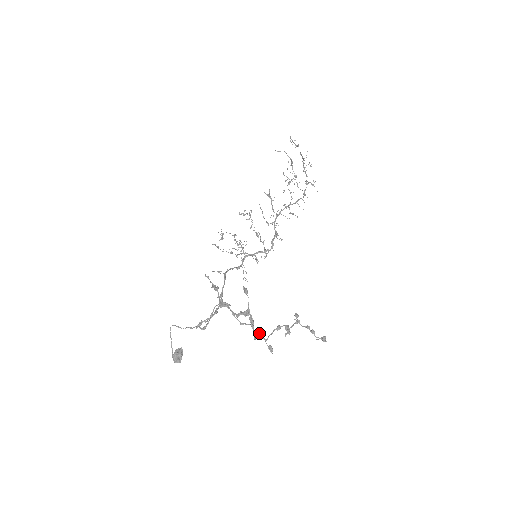
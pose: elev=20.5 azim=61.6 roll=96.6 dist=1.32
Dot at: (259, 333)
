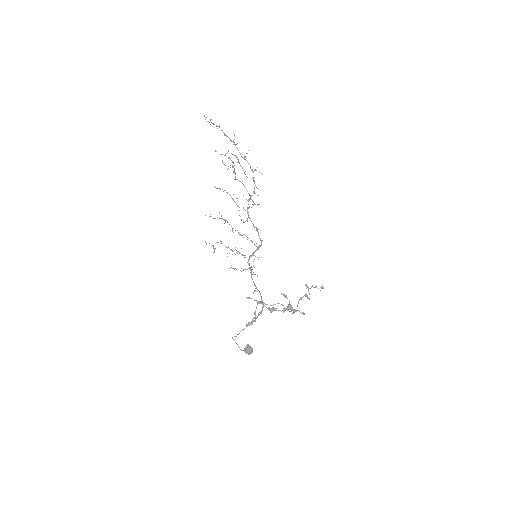
Dot at: (295, 310)
